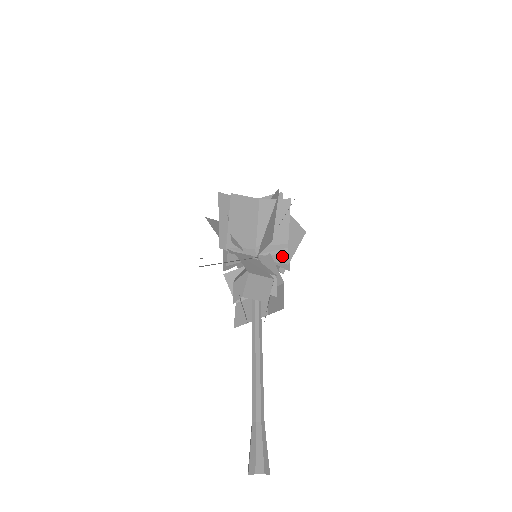
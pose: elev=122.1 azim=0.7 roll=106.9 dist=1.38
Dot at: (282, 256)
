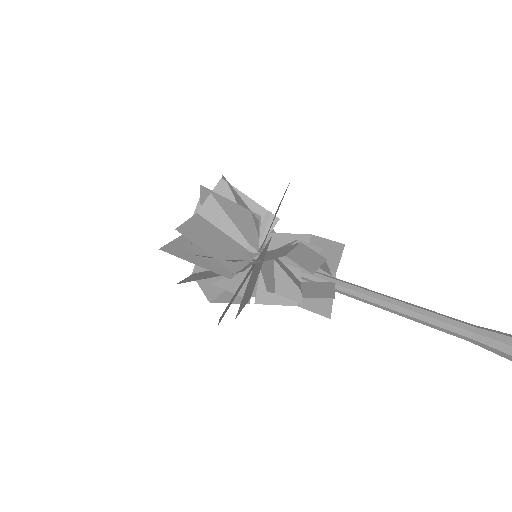
Dot at: occluded
